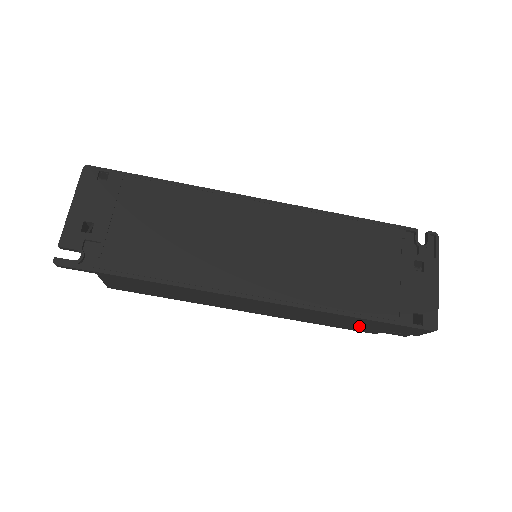
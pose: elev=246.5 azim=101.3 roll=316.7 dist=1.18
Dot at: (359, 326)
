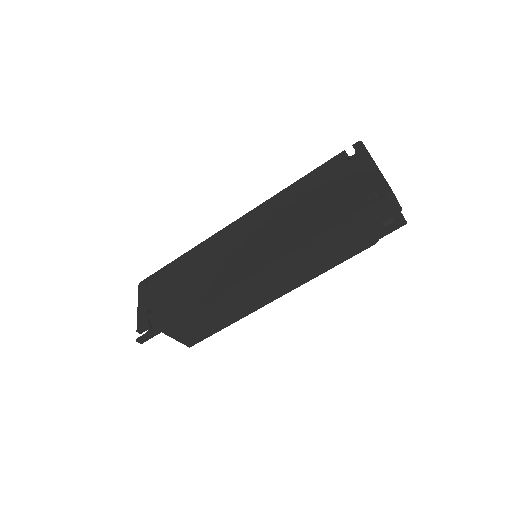
Dot at: (351, 241)
